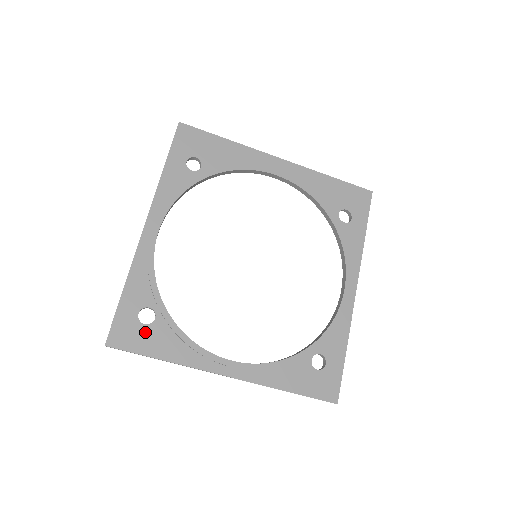
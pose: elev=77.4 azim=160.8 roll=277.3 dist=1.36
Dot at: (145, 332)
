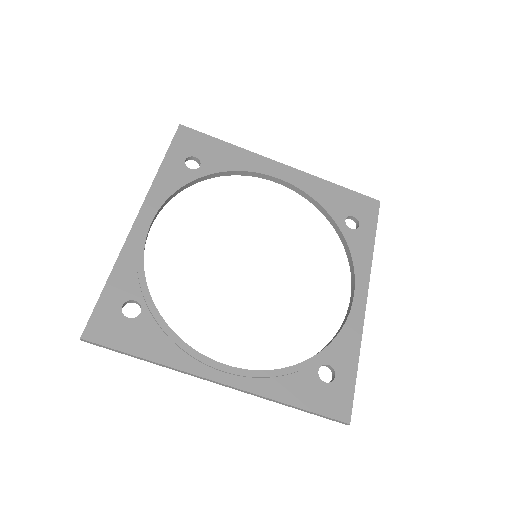
Dot at: (128, 326)
